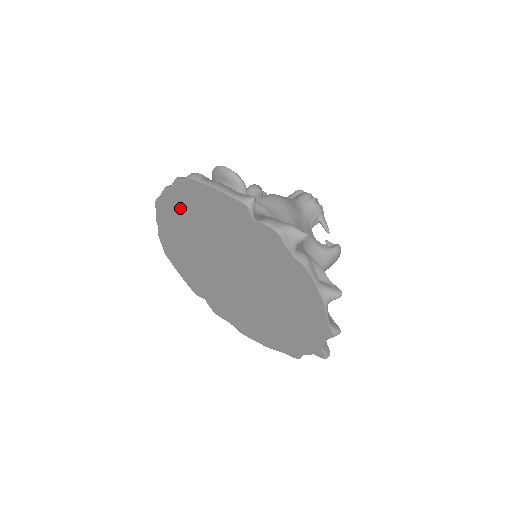
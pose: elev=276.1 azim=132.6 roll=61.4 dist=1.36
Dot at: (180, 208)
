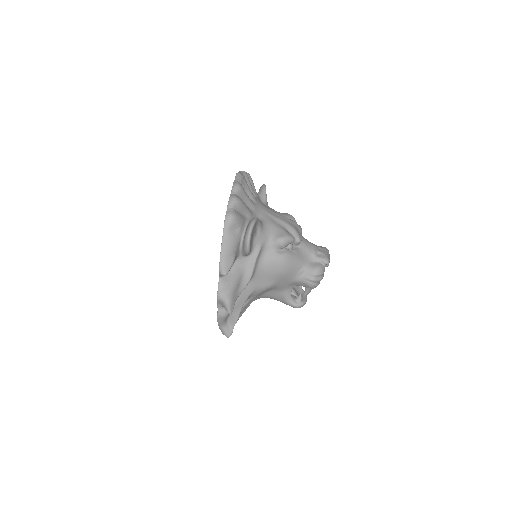
Dot at: occluded
